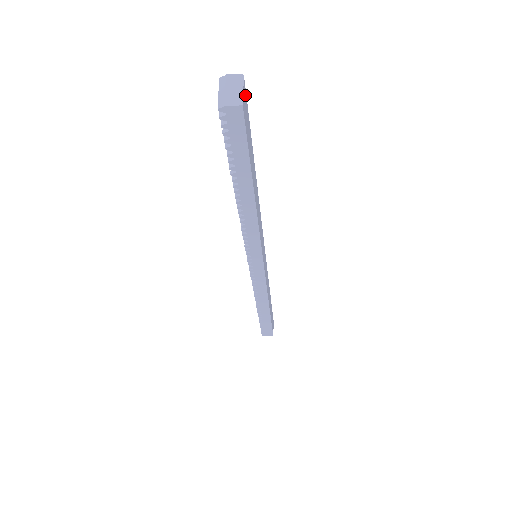
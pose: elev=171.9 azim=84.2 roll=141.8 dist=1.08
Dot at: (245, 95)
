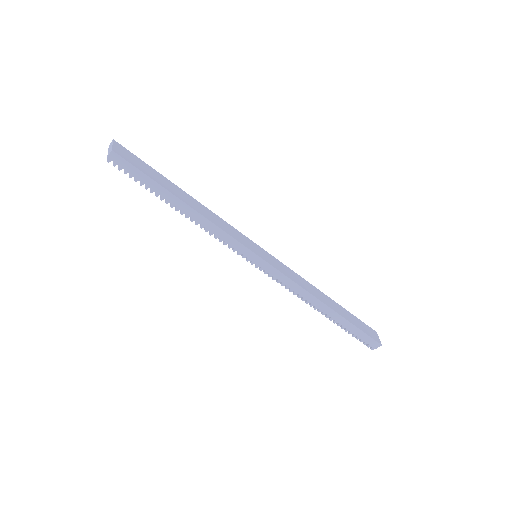
Dot at: (122, 148)
